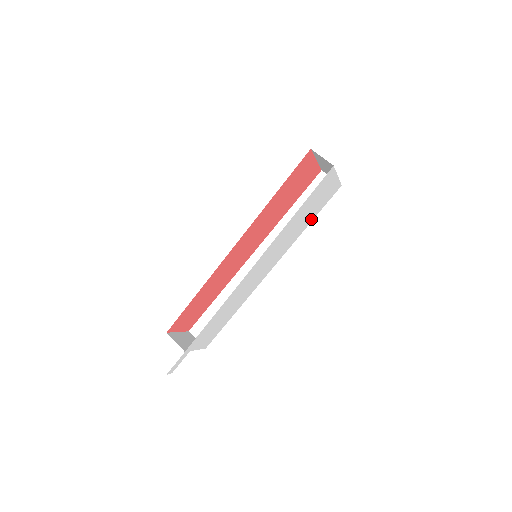
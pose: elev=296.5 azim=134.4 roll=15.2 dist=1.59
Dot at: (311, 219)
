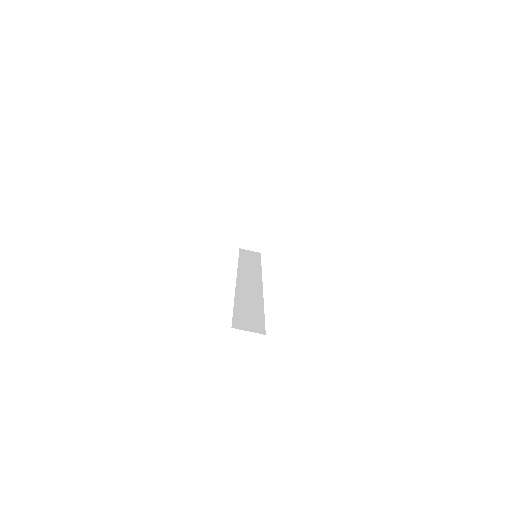
Dot at: occluded
